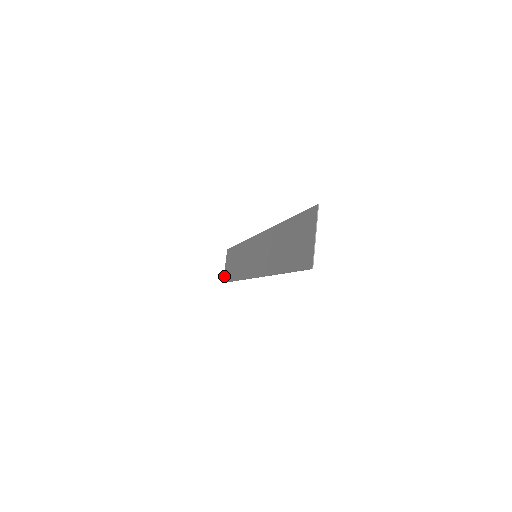
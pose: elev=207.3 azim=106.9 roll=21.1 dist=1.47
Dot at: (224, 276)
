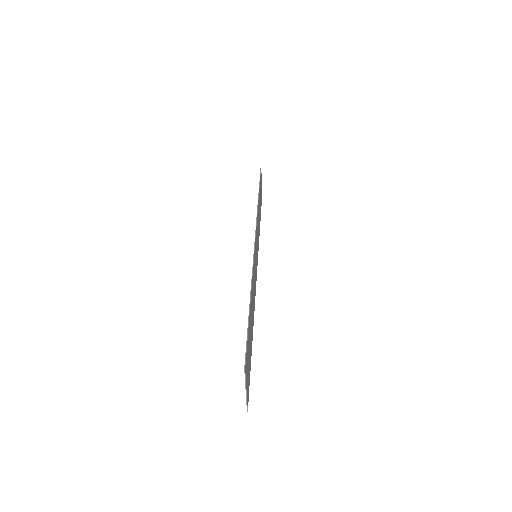
Dot at: occluded
